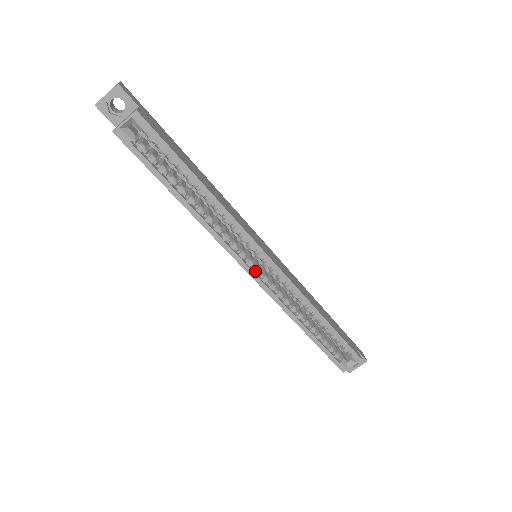
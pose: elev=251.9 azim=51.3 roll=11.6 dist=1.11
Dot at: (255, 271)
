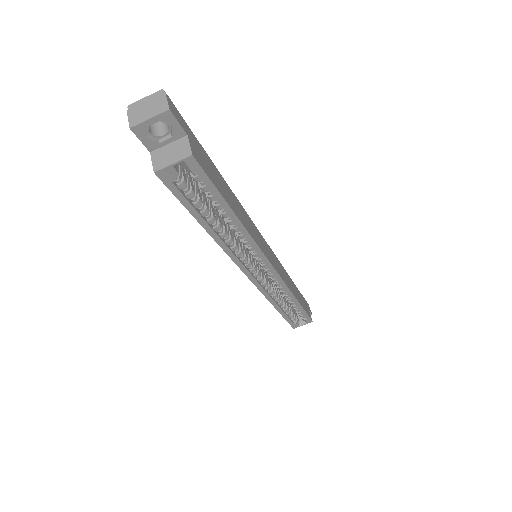
Dot at: (255, 275)
